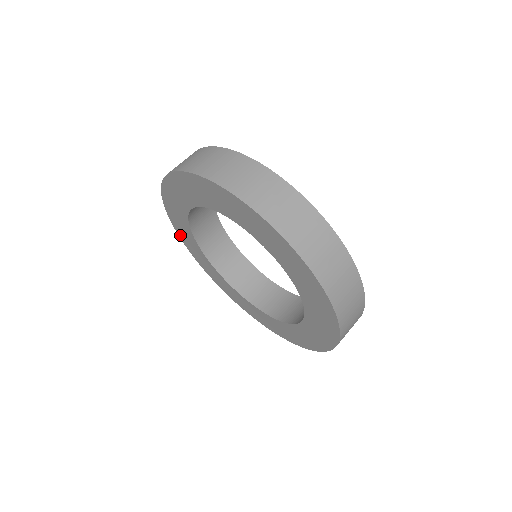
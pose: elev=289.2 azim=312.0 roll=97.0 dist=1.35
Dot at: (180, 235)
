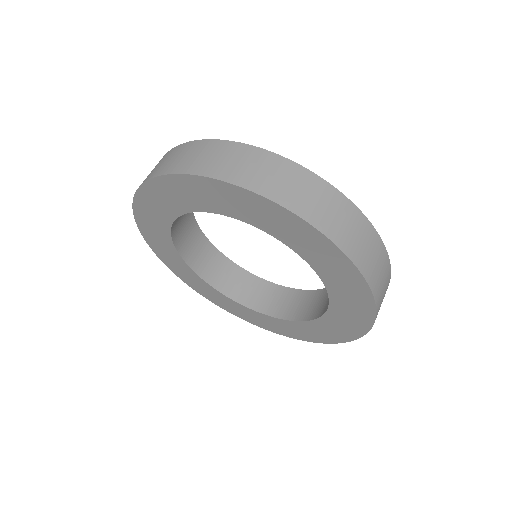
Dot at: (153, 248)
